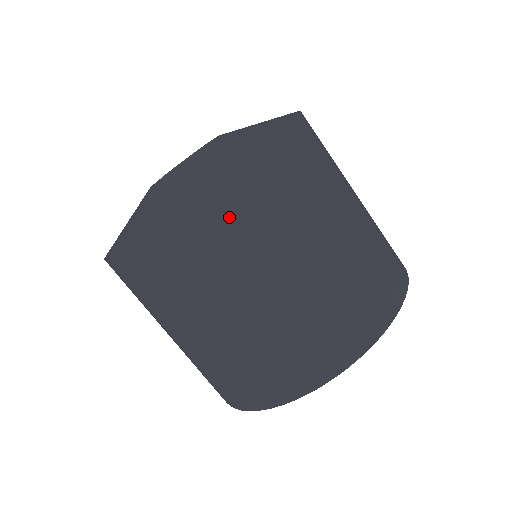
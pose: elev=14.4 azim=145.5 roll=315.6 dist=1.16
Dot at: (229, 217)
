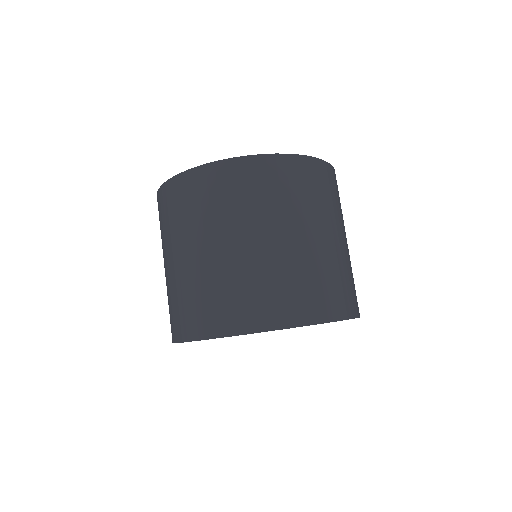
Dot at: (310, 180)
